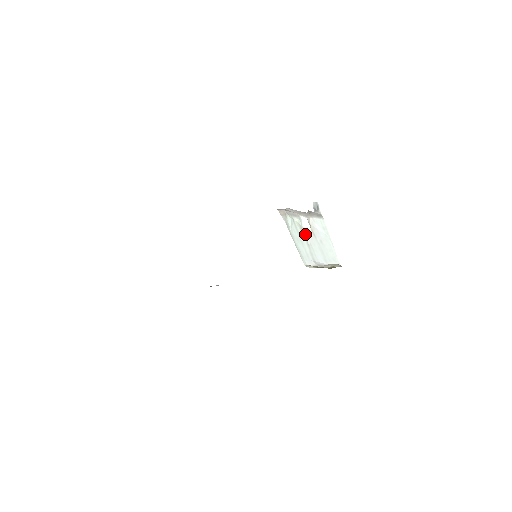
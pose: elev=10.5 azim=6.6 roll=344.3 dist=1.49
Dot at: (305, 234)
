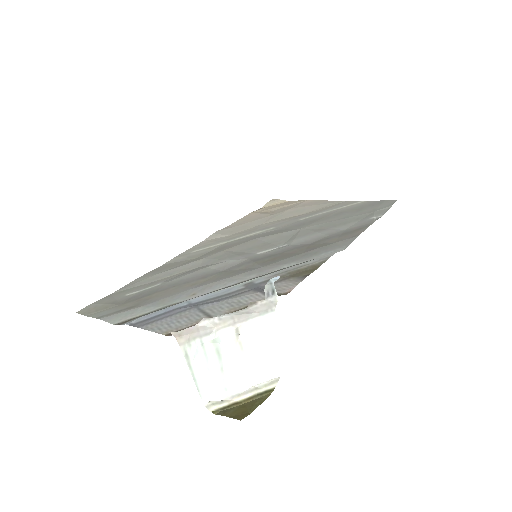
Dot at: (222, 355)
